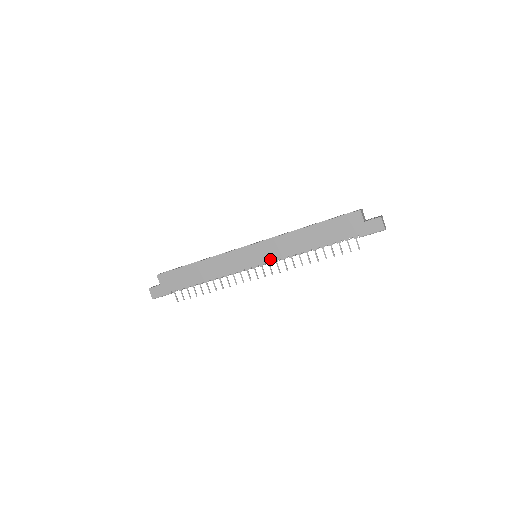
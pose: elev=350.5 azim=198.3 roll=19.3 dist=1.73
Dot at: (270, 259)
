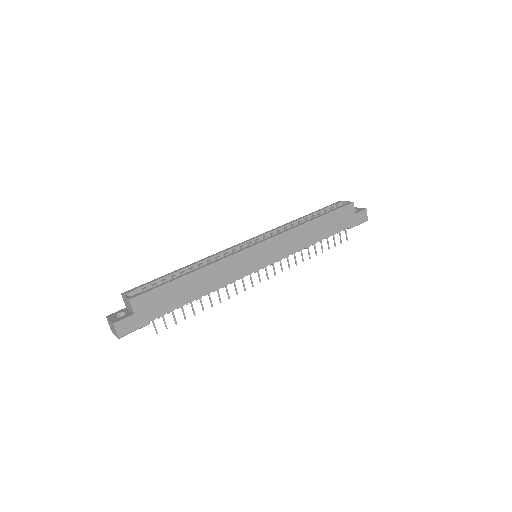
Dot at: (278, 258)
